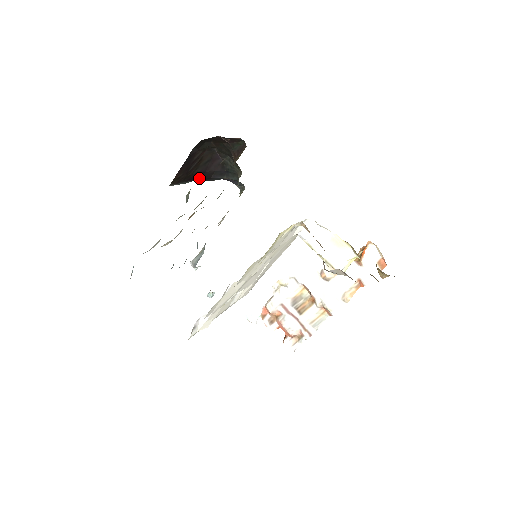
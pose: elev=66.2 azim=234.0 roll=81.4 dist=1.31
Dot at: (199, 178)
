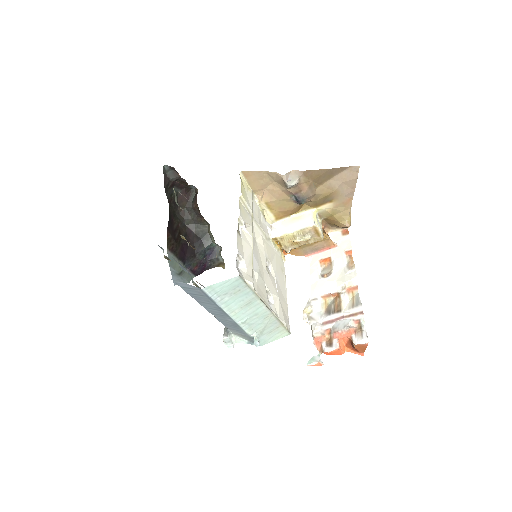
Dot at: (187, 255)
